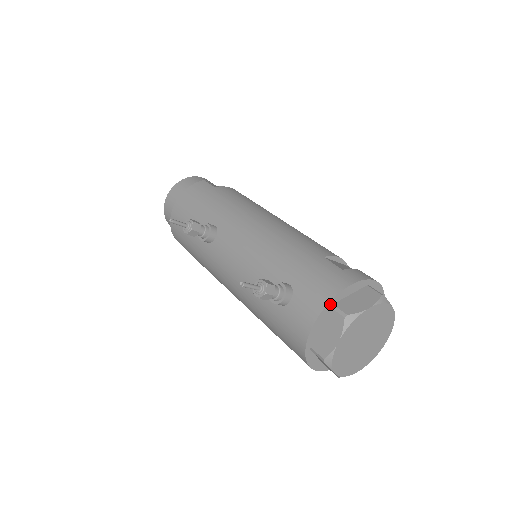
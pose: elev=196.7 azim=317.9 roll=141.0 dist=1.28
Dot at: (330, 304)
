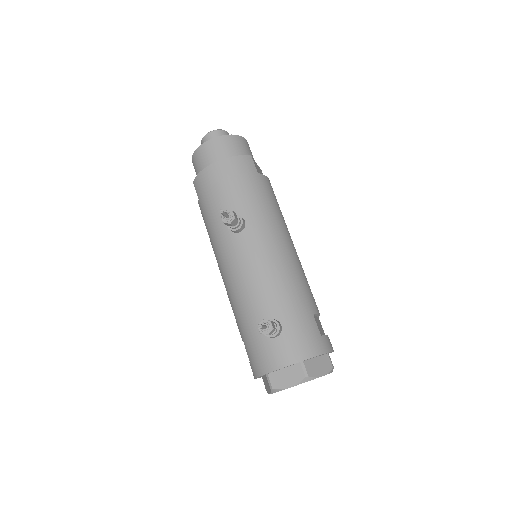
Dot at: (302, 361)
